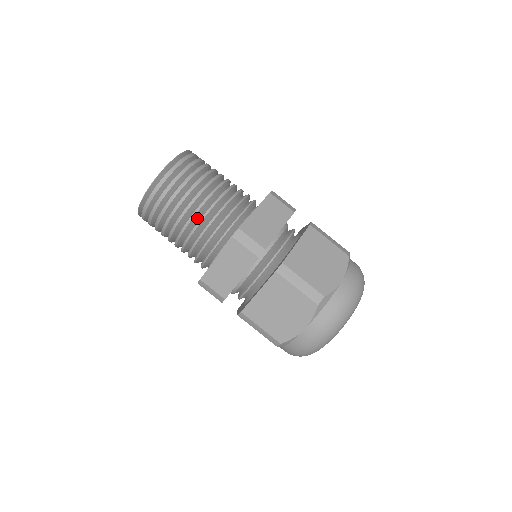
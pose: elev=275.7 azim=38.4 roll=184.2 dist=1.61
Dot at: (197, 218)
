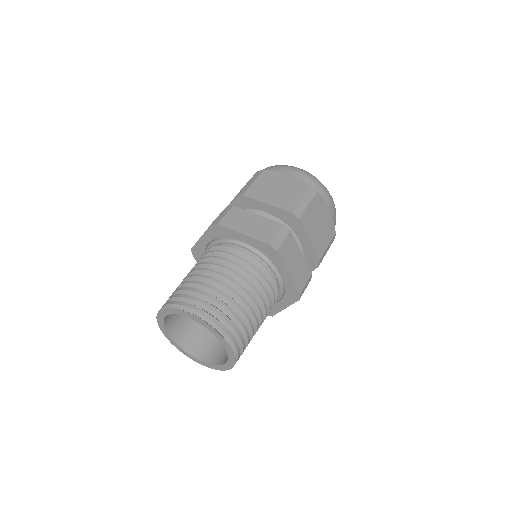
Dot at: occluded
